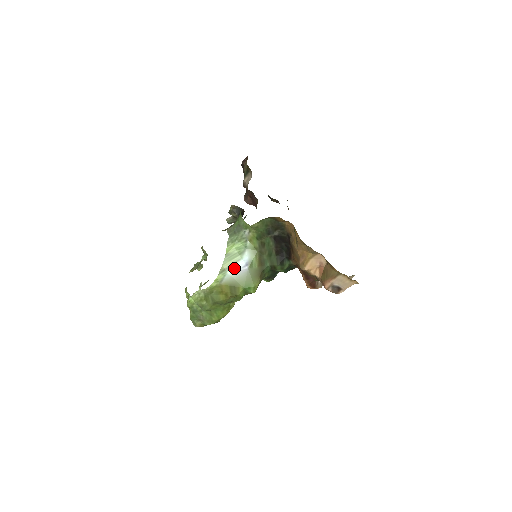
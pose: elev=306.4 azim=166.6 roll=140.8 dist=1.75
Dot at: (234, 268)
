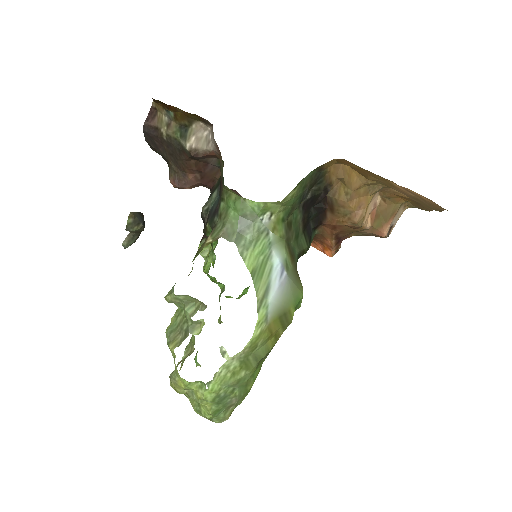
Dot at: (272, 287)
